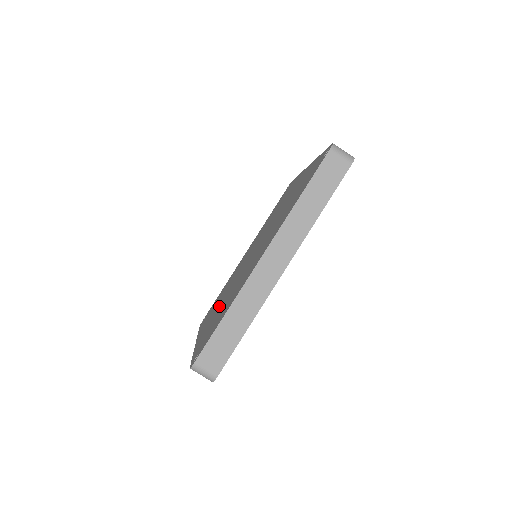
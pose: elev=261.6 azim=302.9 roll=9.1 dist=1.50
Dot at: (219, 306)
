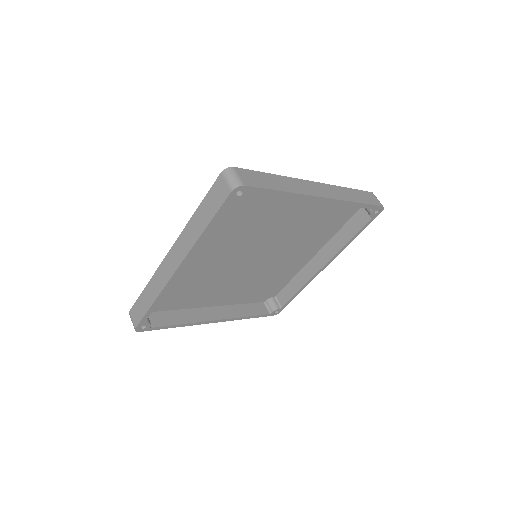
Dot at: (213, 245)
